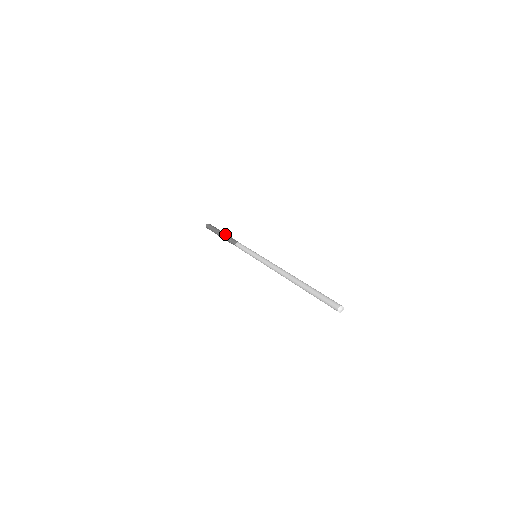
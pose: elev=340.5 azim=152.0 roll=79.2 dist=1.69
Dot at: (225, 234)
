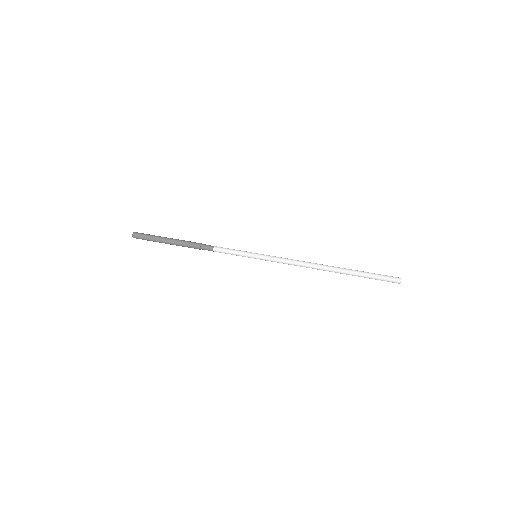
Dot at: (183, 240)
